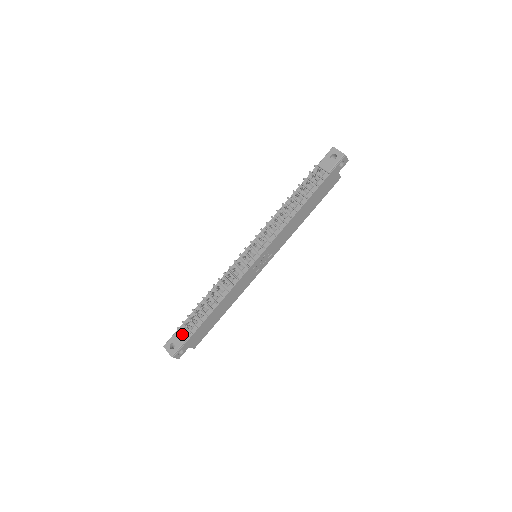
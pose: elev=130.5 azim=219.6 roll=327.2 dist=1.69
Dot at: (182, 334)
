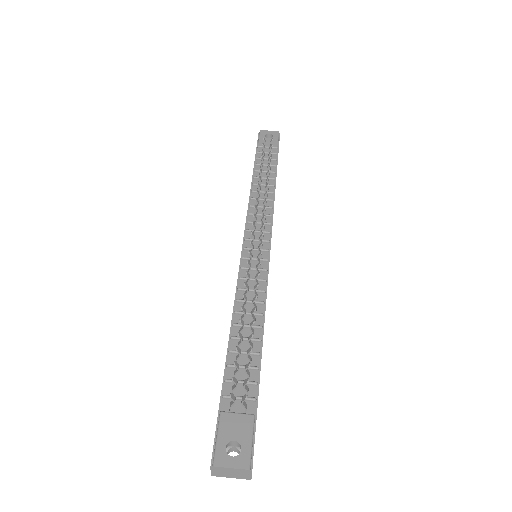
Dot at: (237, 413)
